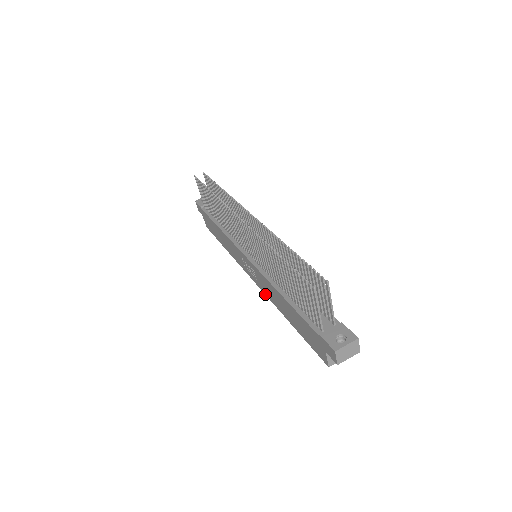
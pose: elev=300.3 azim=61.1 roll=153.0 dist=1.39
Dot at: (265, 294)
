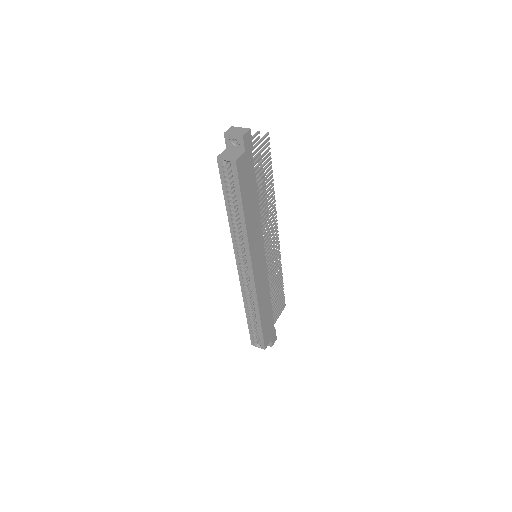
Dot at: (234, 248)
